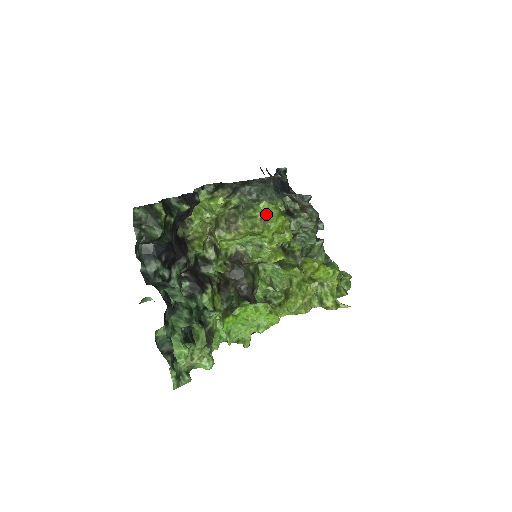
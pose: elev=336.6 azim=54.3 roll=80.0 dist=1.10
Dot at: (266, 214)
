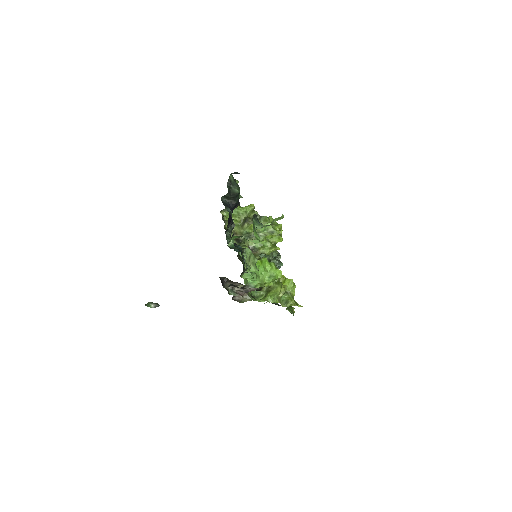
Dot at: occluded
